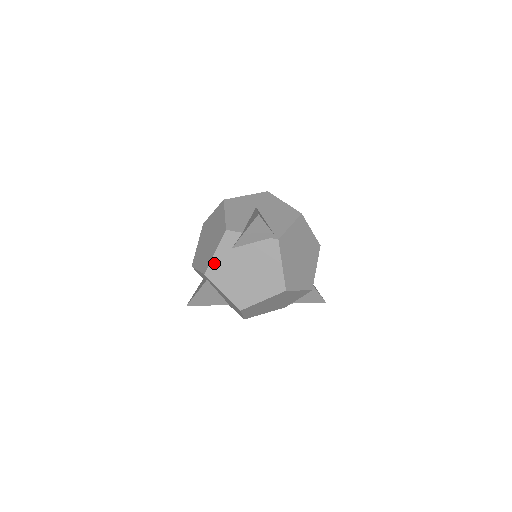
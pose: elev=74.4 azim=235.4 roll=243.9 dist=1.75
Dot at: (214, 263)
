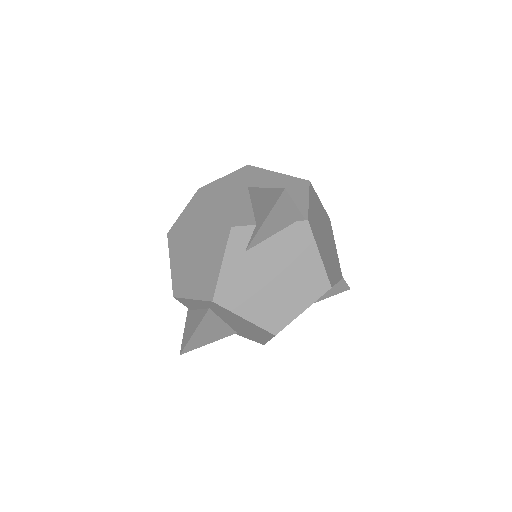
Dot at: (224, 281)
